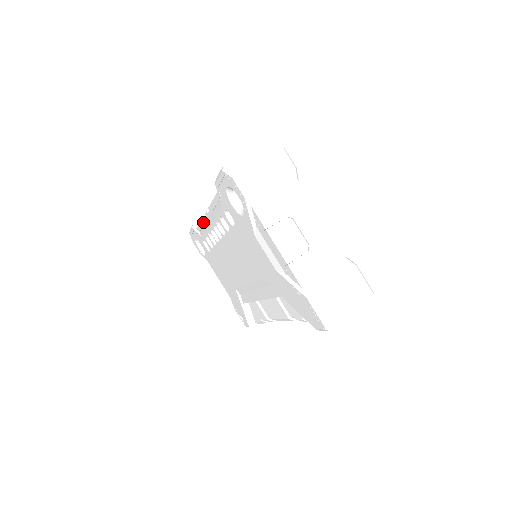
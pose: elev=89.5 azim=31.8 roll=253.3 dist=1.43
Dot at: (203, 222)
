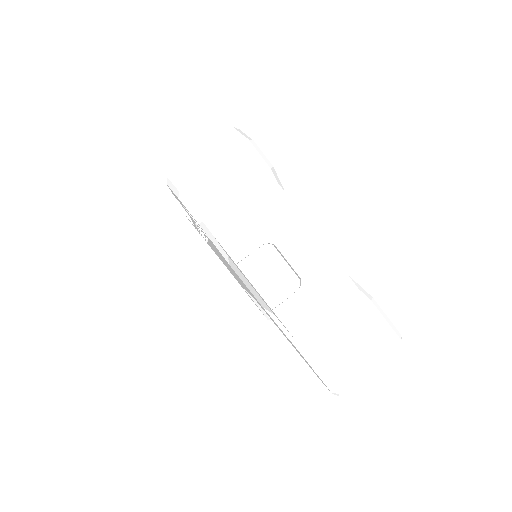
Dot at: occluded
